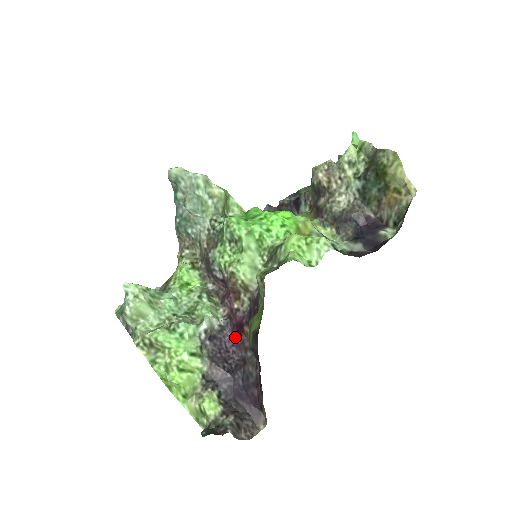
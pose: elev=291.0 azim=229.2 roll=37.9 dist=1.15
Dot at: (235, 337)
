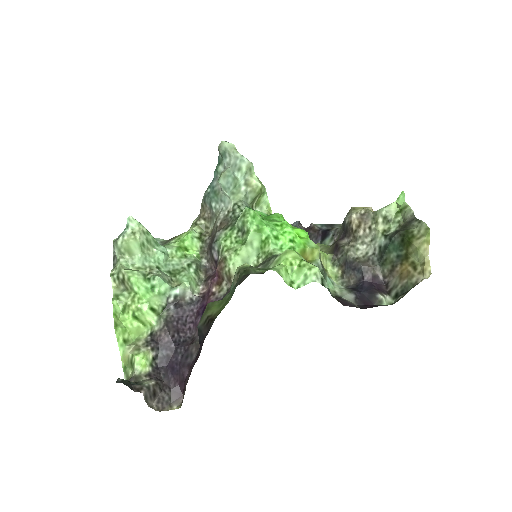
Dot at: (198, 316)
